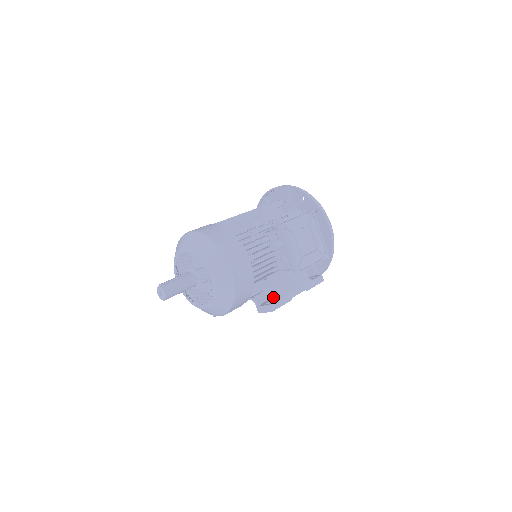
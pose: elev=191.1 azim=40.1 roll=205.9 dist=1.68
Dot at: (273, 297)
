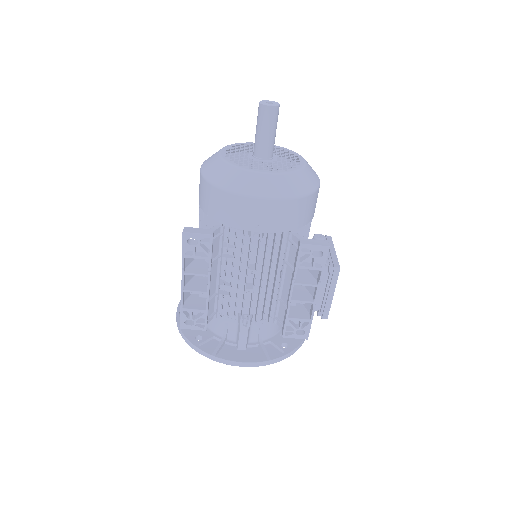
Dot at: occluded
